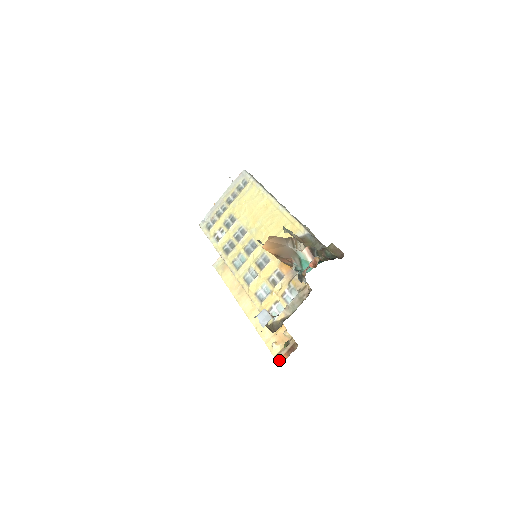
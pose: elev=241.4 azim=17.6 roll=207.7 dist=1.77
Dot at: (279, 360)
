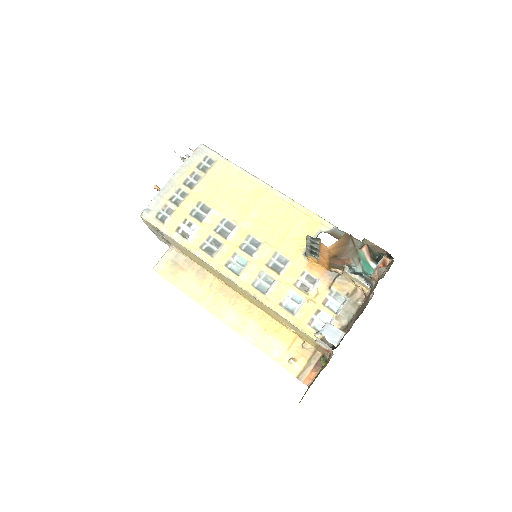
Dot at: (306, 379)
